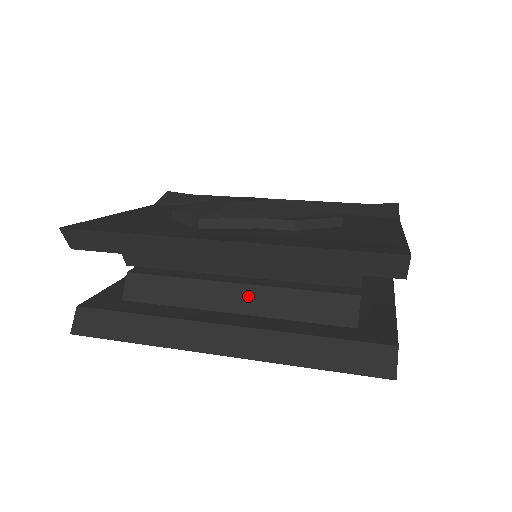
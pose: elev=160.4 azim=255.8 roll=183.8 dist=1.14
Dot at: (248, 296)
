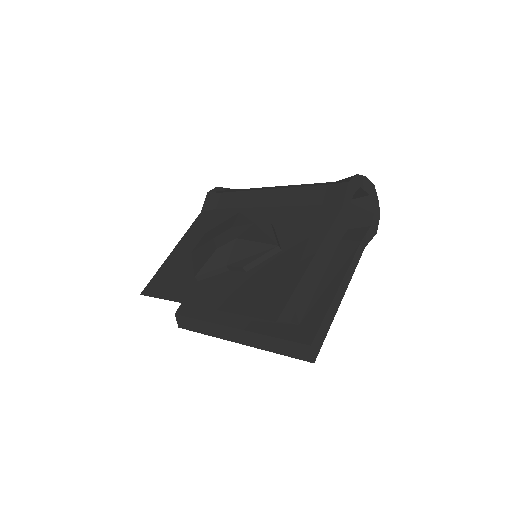
Dot at: occluded
